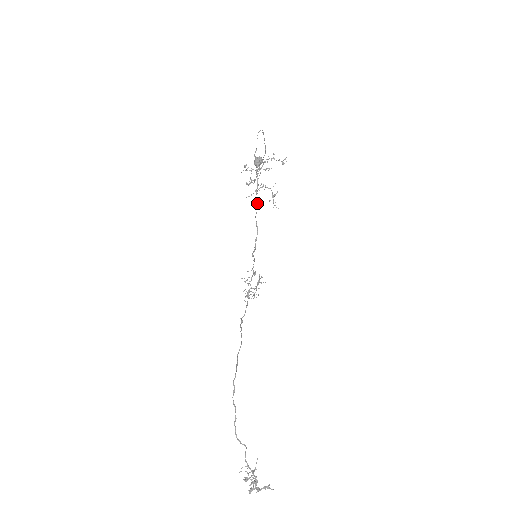
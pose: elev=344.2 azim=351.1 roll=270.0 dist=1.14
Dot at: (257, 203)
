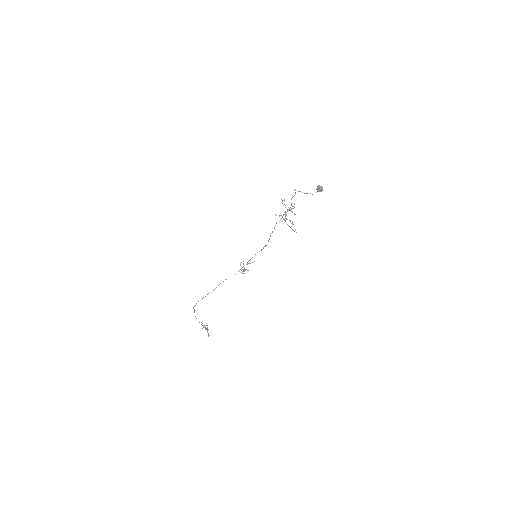
Dot at: occluded
